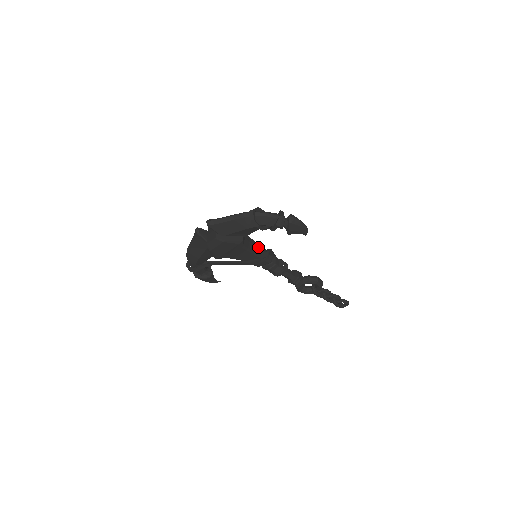
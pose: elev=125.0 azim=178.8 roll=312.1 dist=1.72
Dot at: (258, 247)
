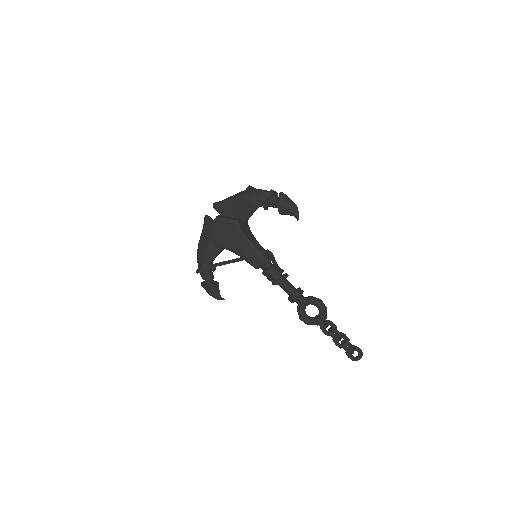
Dot at: (258, 244)
